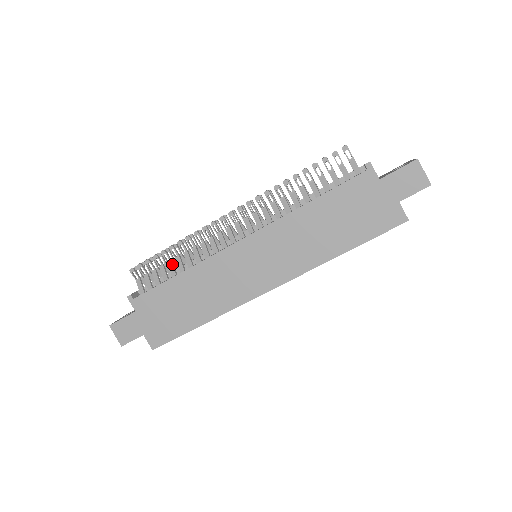
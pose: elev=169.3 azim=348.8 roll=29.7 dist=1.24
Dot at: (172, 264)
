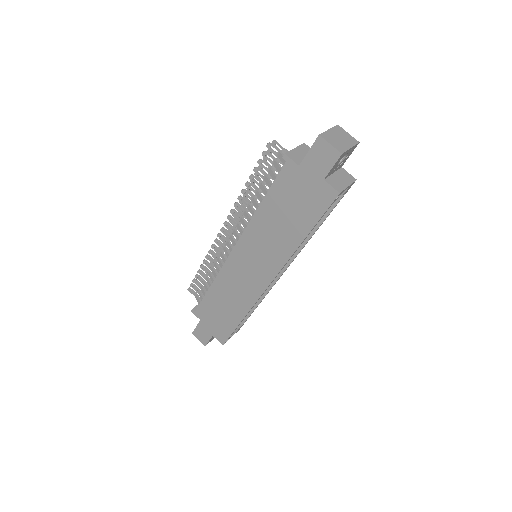
Dot at: (207, 279)
